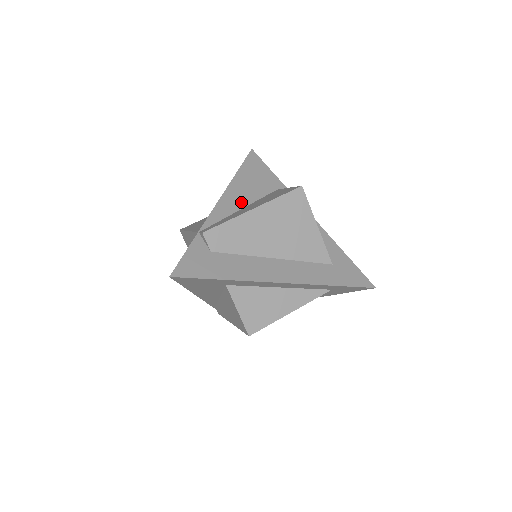
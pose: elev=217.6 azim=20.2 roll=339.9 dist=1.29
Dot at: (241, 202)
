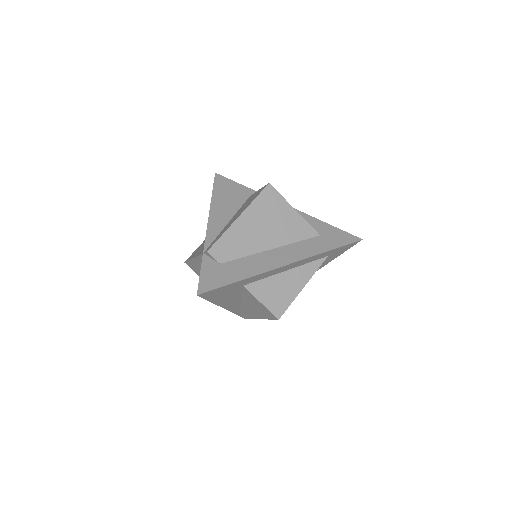
Dot at: (226, 217)
